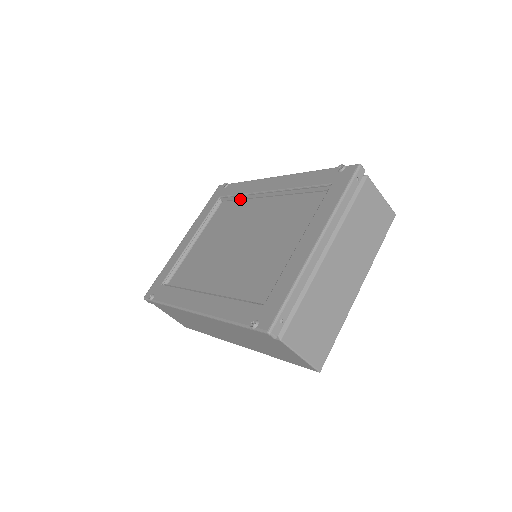
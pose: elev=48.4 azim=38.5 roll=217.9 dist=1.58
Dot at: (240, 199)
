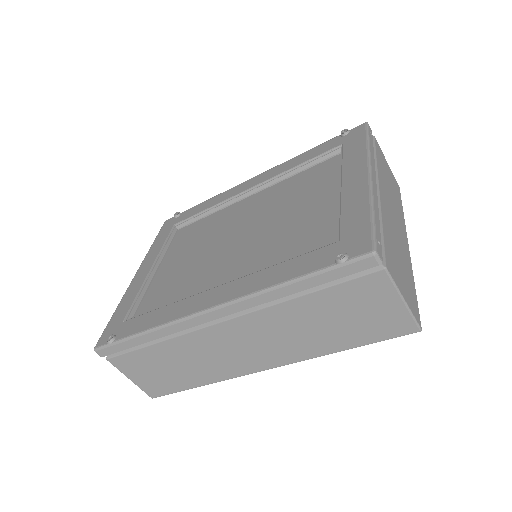
Dot at: (207, 215)
